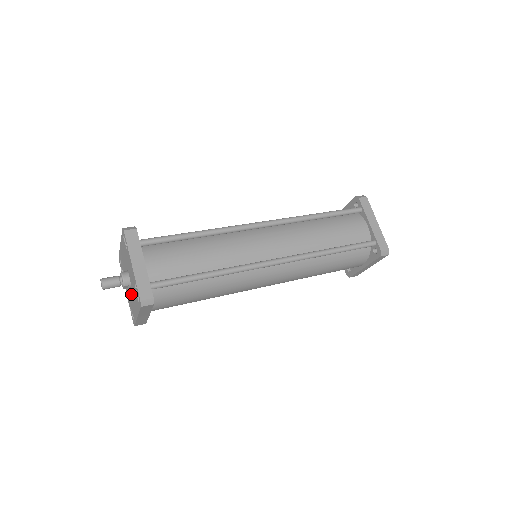
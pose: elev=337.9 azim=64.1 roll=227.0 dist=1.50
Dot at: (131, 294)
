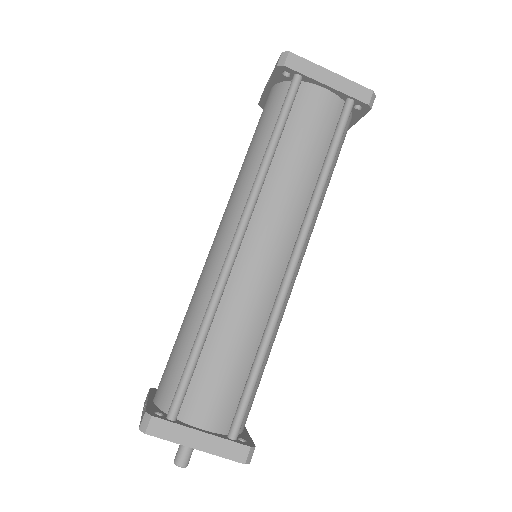
Dot at: occluded
